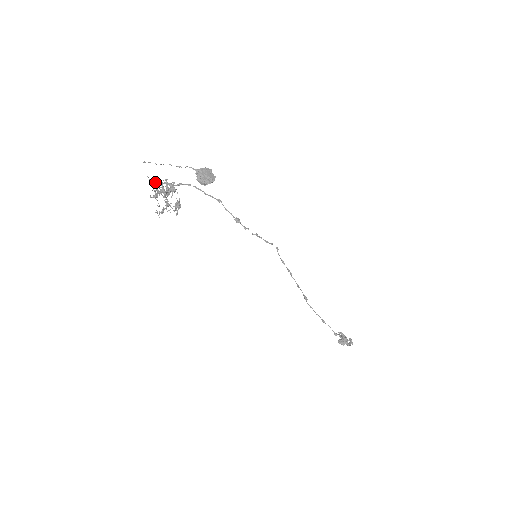
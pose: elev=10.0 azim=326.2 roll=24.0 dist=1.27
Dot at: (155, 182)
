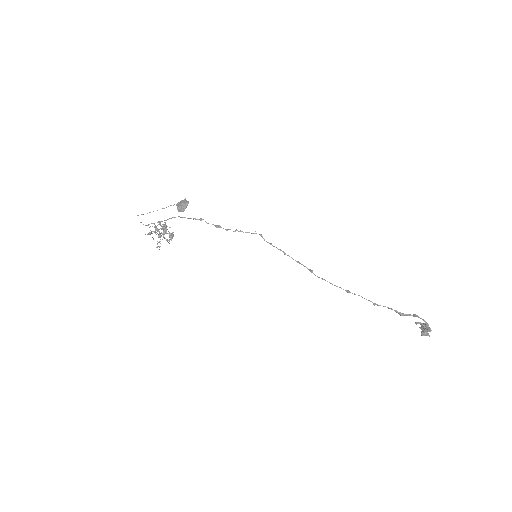
Dot at: (148, 224)
